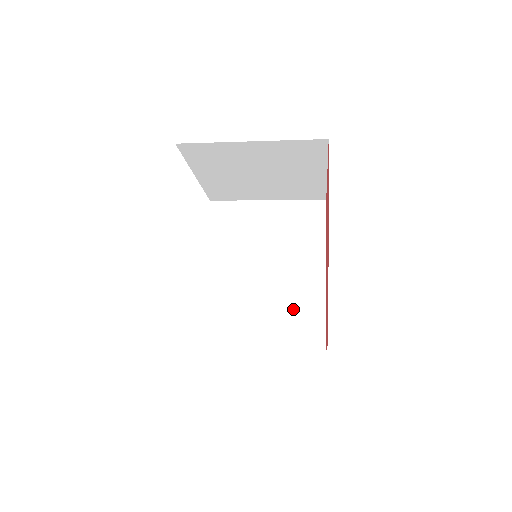
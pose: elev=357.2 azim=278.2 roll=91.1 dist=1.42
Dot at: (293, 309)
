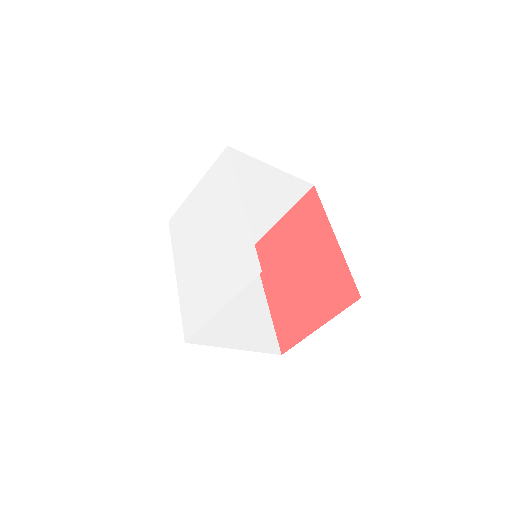
Dot at: (252, 319)
